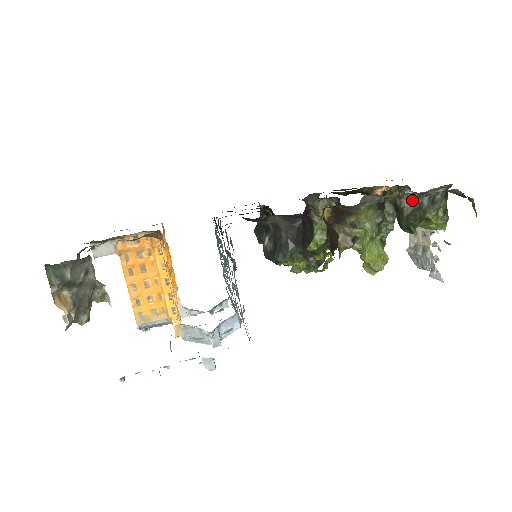
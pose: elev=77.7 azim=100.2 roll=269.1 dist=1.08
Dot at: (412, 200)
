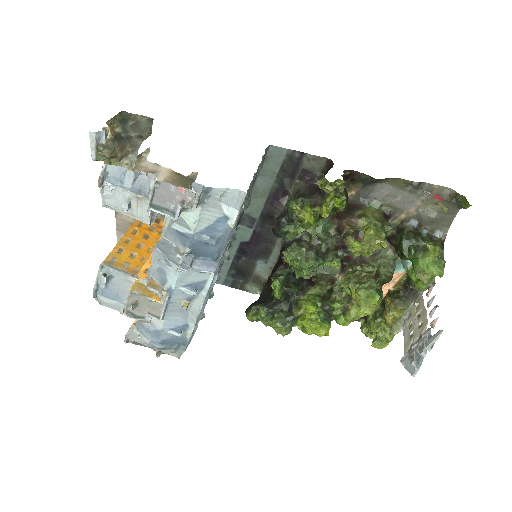
Dot at: (413, 226)
